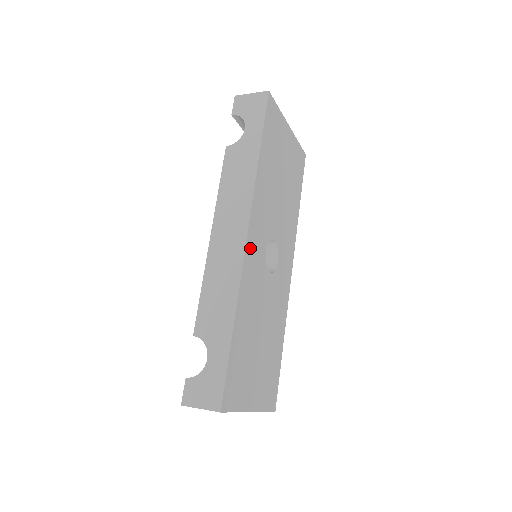
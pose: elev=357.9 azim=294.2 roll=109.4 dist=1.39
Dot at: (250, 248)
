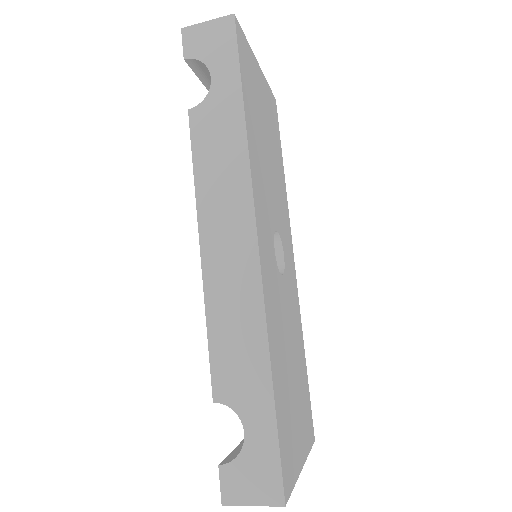
Dot at: (263, 257)
